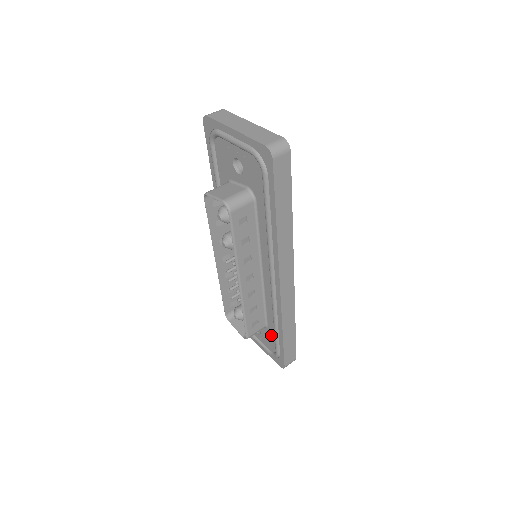
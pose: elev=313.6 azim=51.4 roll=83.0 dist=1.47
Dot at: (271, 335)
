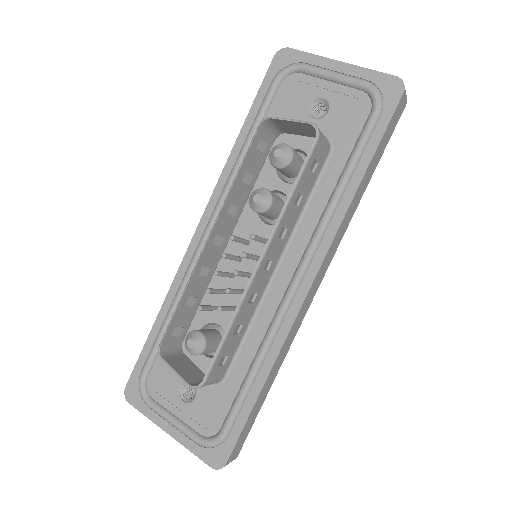
Dot at: (225, 397)
